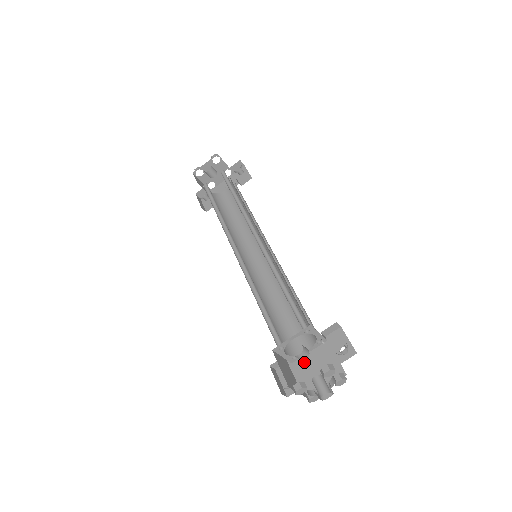
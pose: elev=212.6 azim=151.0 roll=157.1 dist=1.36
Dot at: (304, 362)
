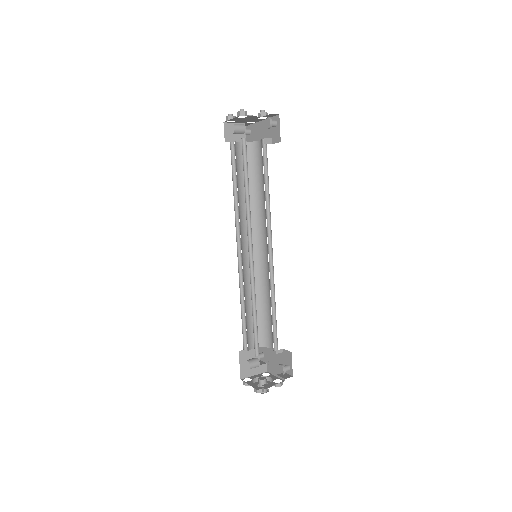
Dot at: (270, 351)
